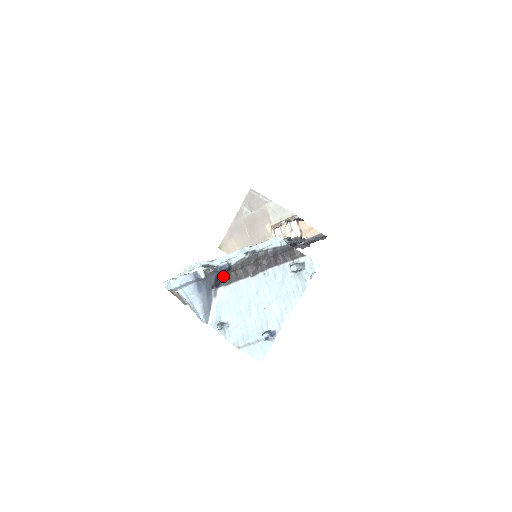
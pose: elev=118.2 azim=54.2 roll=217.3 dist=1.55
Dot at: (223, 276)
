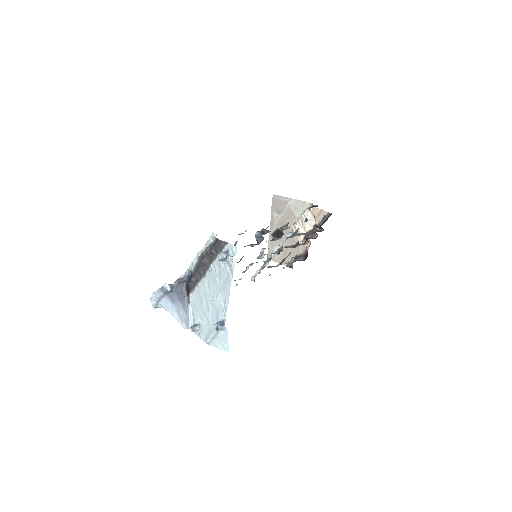
Dot at: (189, 284)
